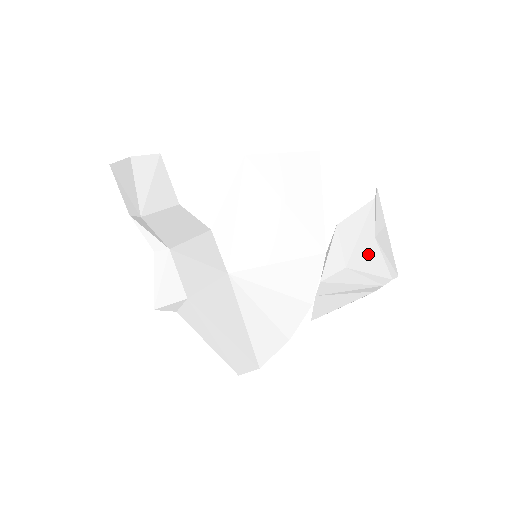
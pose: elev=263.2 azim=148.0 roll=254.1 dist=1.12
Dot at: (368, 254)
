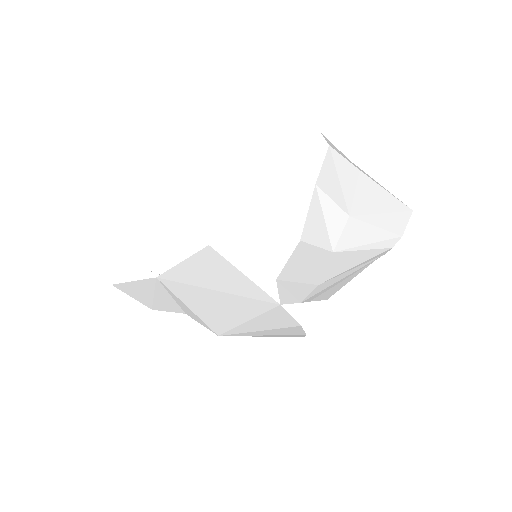
Dot at: (337, 263)
